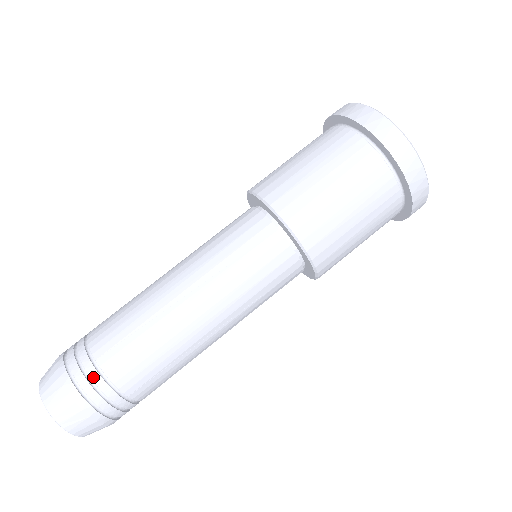
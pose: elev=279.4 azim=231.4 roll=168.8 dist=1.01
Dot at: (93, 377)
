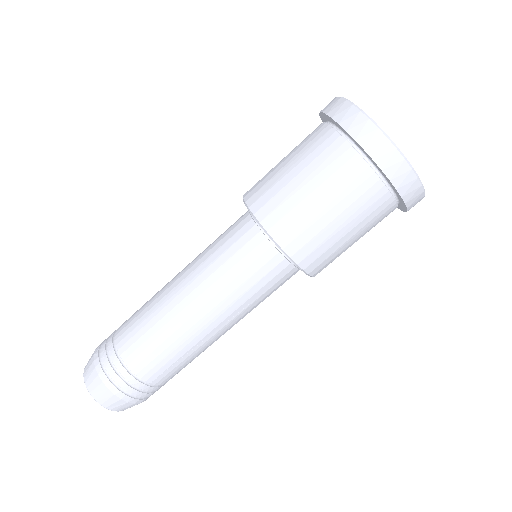
Dot at: (151, 390)
